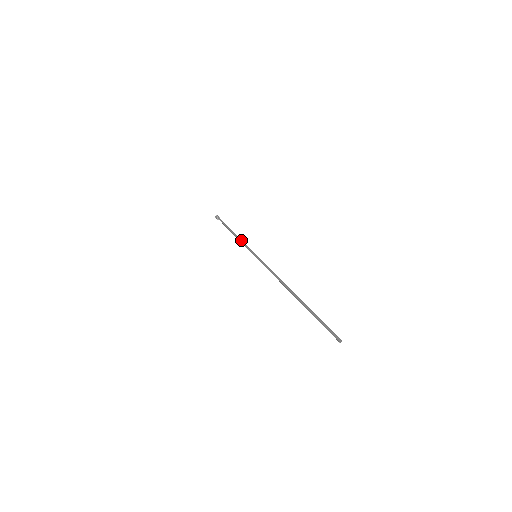
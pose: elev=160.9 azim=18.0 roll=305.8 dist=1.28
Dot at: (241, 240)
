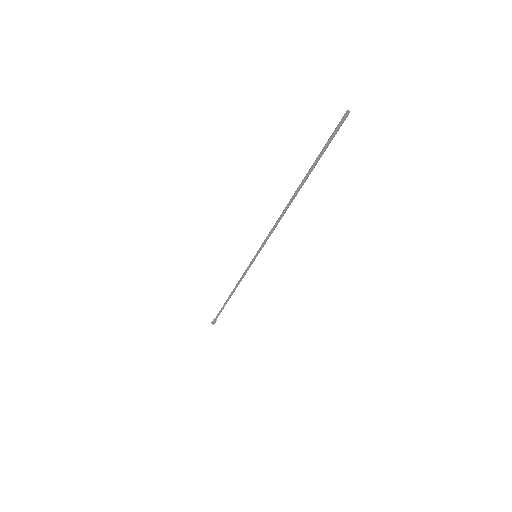
Dot at: (239, 280)
